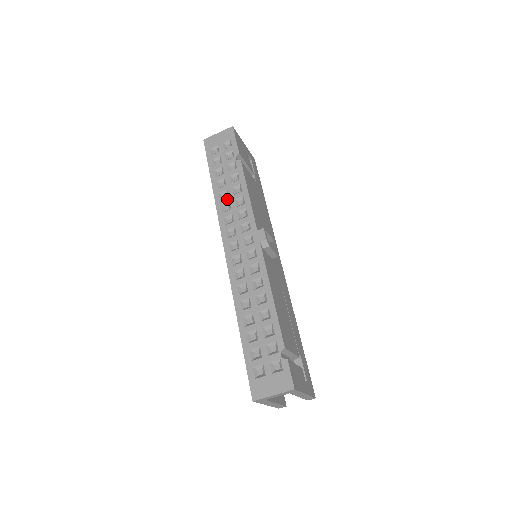
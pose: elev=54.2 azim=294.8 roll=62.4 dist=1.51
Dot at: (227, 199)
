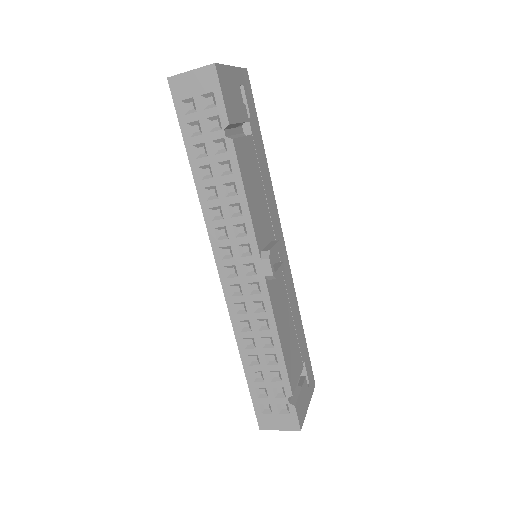
Dot at: (216, 202)
